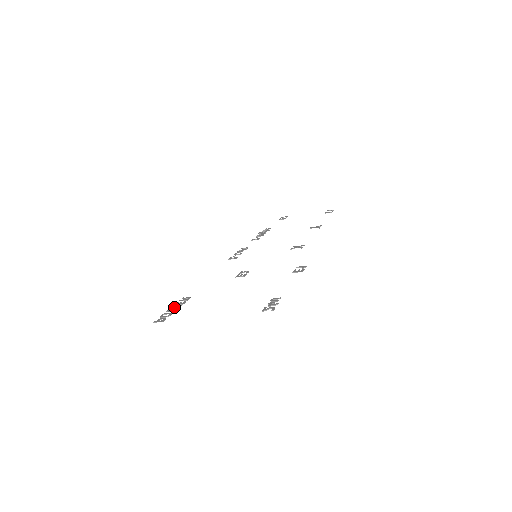
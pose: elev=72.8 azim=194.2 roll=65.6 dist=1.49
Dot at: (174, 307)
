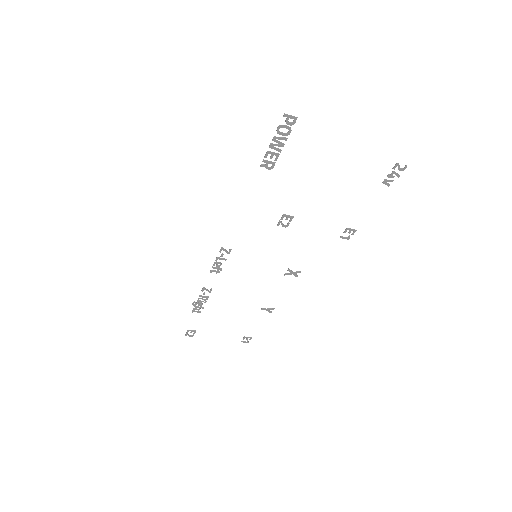
Dot at: (274, 147)
